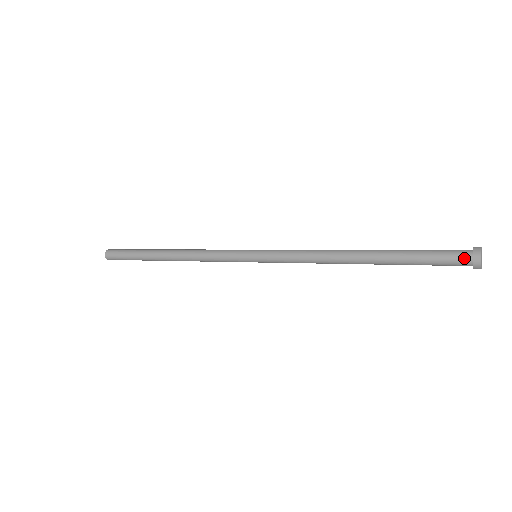
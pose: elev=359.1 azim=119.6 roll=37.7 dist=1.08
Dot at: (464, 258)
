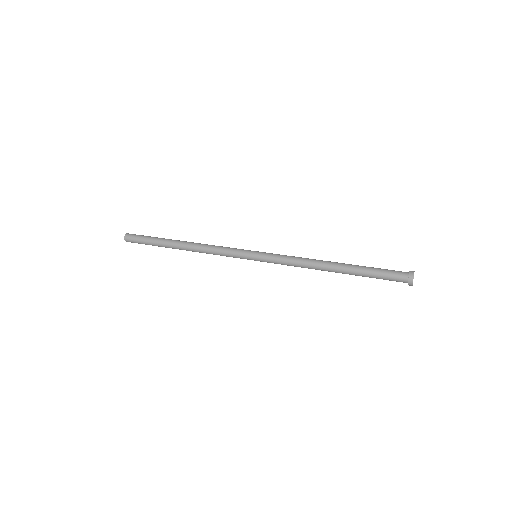
Dot at: (403, 280)
